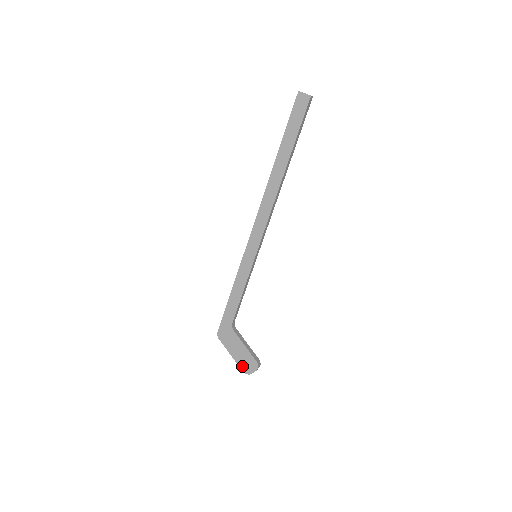
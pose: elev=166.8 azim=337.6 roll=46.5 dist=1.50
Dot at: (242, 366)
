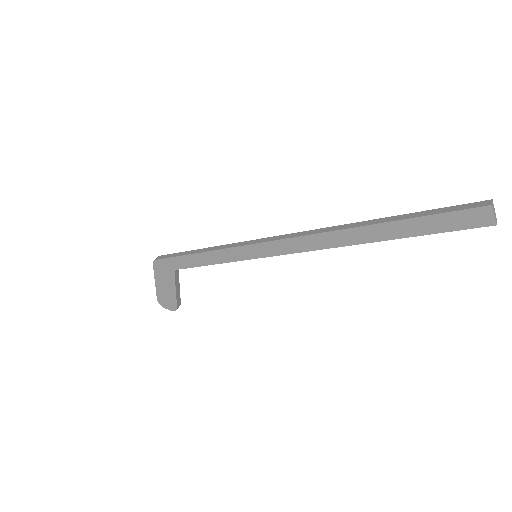
Dot at: (160, 297)
